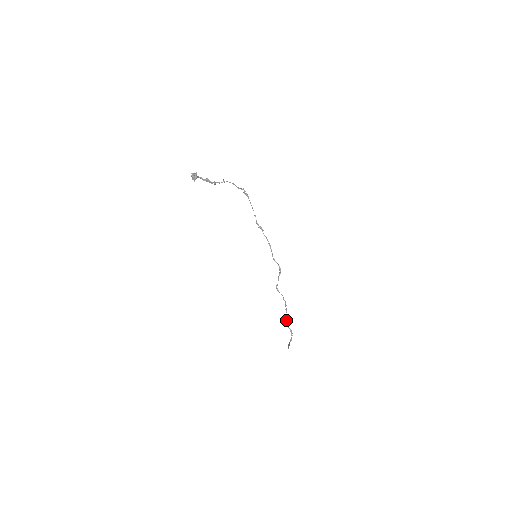
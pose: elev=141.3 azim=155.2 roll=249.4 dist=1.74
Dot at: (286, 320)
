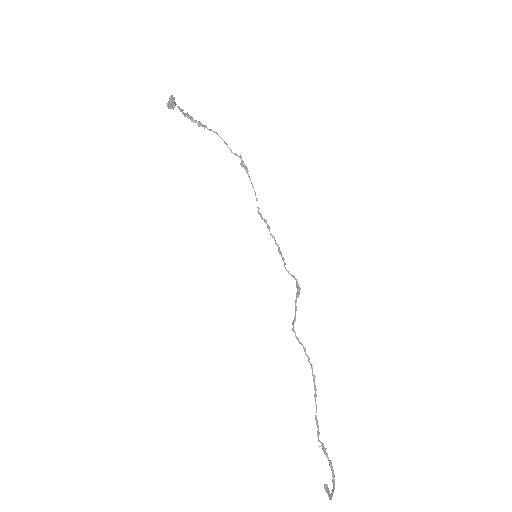
Dot at: (317, 422)
